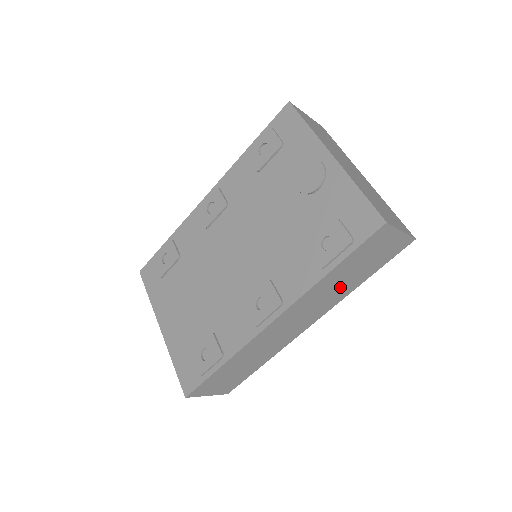
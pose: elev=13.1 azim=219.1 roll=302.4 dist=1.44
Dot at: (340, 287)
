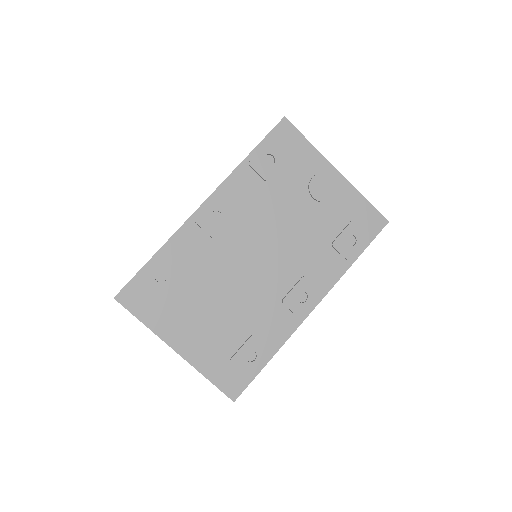
Dot at: occluded
